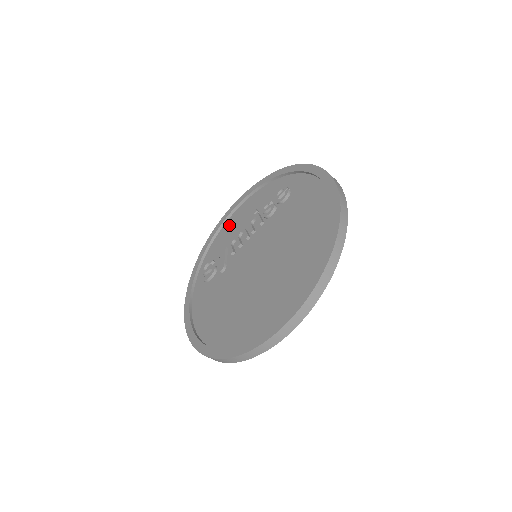
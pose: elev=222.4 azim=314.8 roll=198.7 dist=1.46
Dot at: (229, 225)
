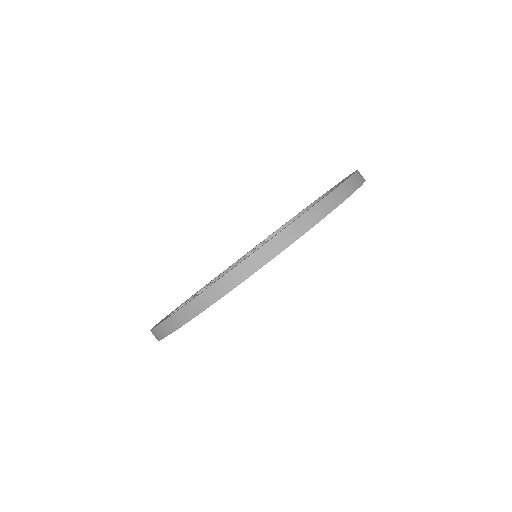
Dot at: occluded
